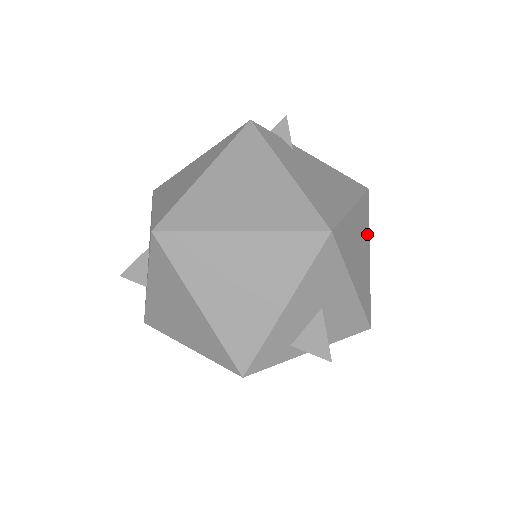
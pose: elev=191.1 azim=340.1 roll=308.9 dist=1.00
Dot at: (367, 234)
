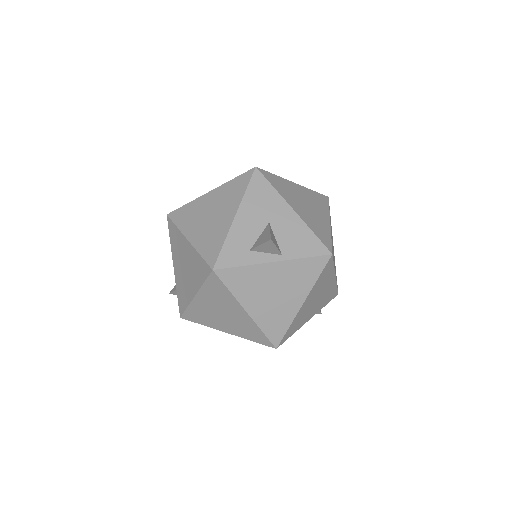
Dot at: (325, 211)
